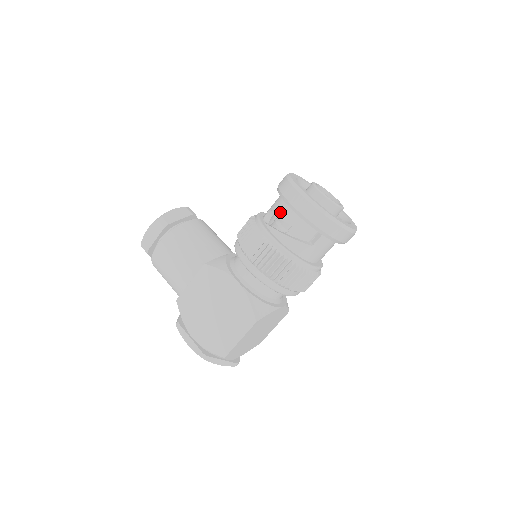
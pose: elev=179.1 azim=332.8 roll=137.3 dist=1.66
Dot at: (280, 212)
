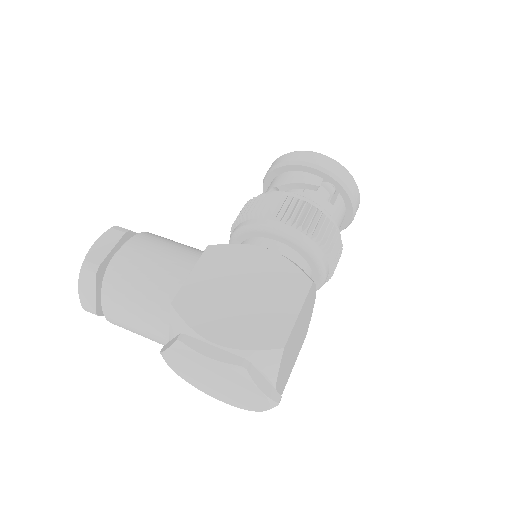
Dot at: (287, 179)
